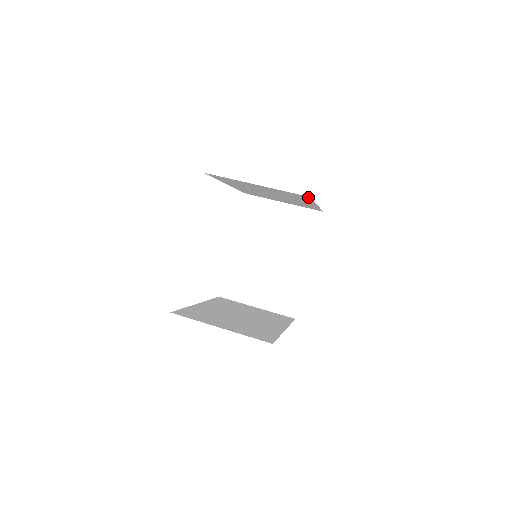
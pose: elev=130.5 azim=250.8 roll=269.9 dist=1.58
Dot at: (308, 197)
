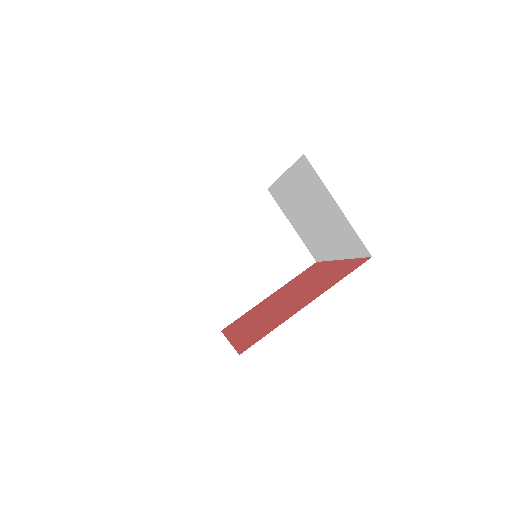
Dot at: (366, 254)
